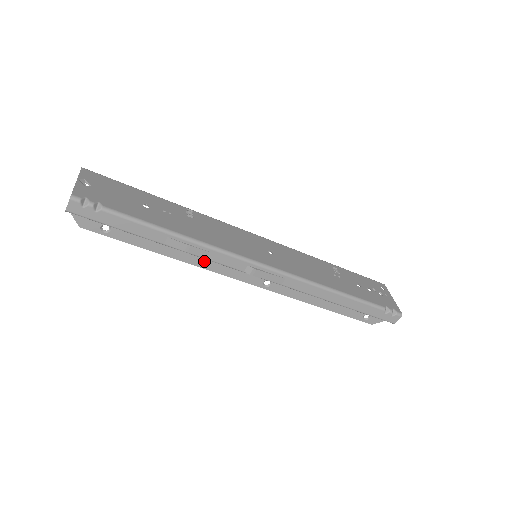
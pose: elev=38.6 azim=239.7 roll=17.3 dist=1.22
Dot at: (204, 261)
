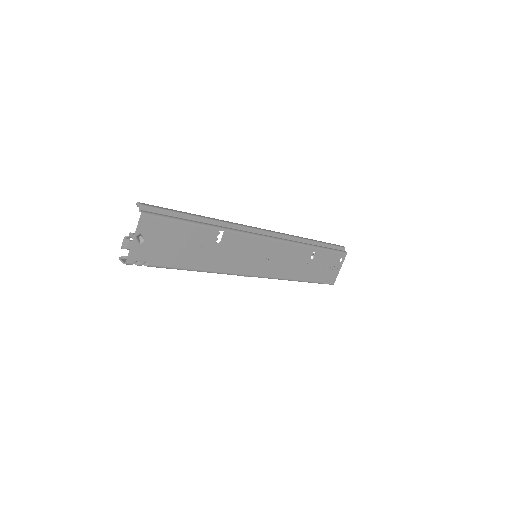
Dot at: occluded
